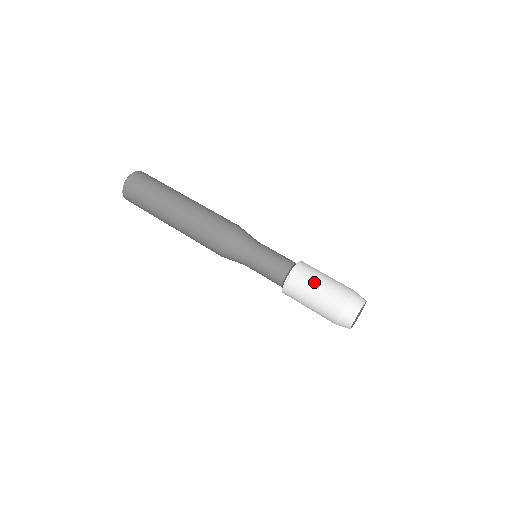
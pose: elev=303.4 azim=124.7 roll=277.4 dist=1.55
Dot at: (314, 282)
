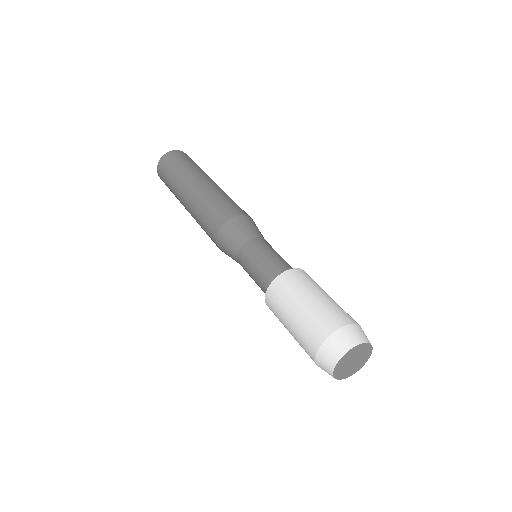
Dot at: (323, 290)
